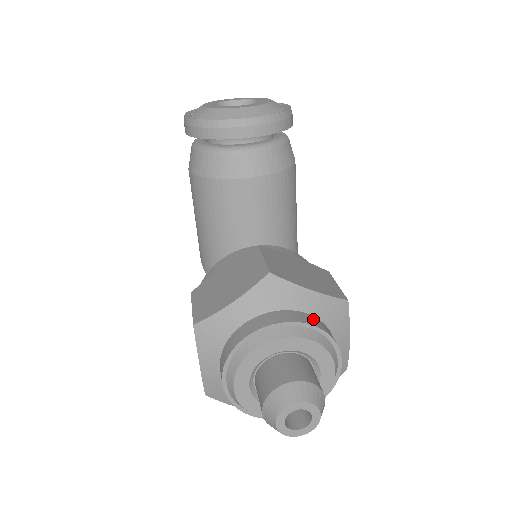
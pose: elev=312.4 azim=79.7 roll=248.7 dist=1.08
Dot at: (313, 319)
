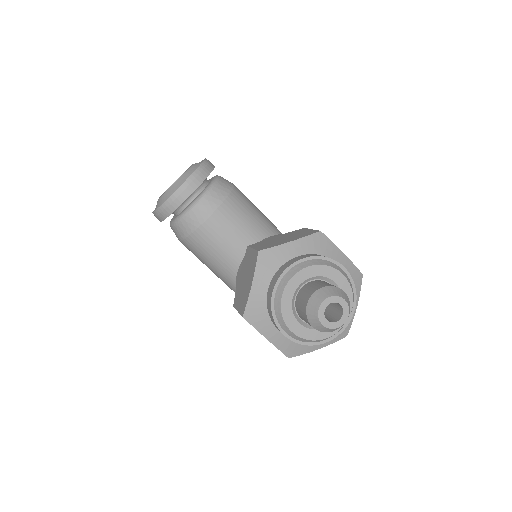
Dot at: (304, 256)
